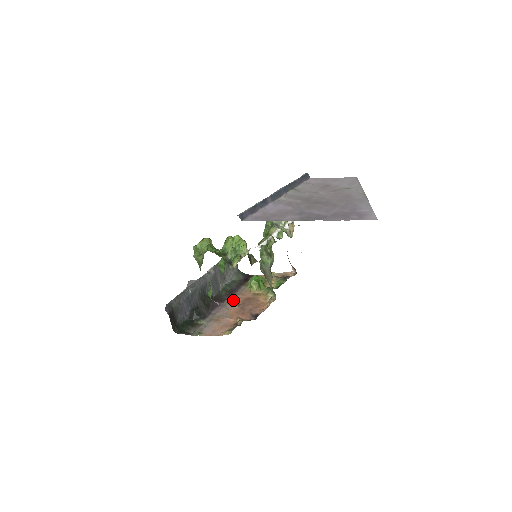
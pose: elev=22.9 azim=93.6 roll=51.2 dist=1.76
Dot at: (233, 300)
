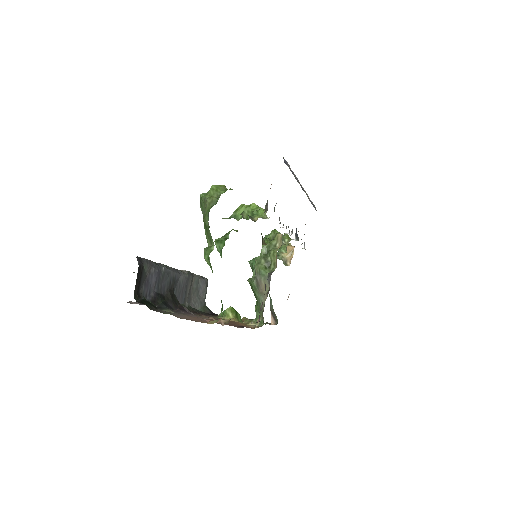
Dot at: (204, 316)
